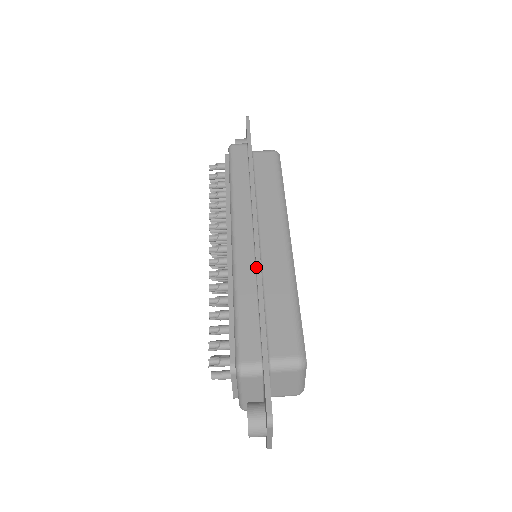
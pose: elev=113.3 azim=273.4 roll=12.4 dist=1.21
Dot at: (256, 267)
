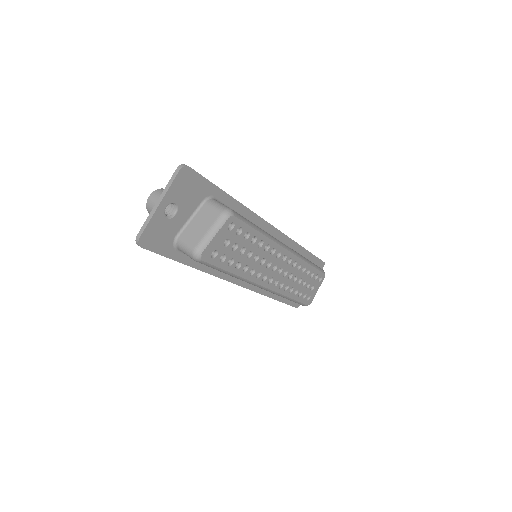
Dot at: (256, 214)
